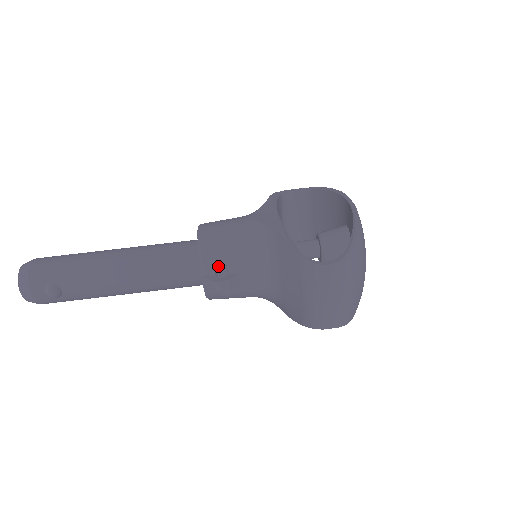
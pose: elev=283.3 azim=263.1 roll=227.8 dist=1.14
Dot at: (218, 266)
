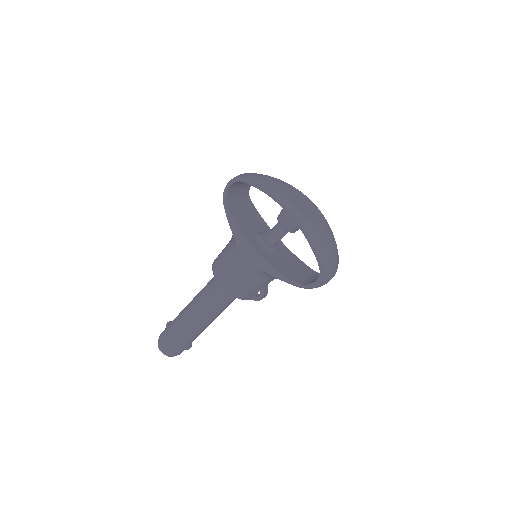
Dot at: (251, 292)
